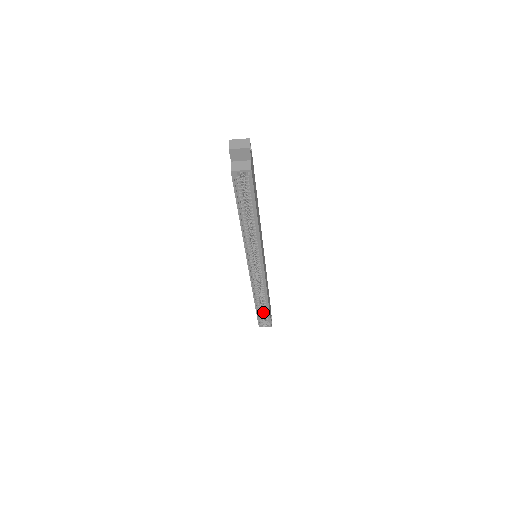
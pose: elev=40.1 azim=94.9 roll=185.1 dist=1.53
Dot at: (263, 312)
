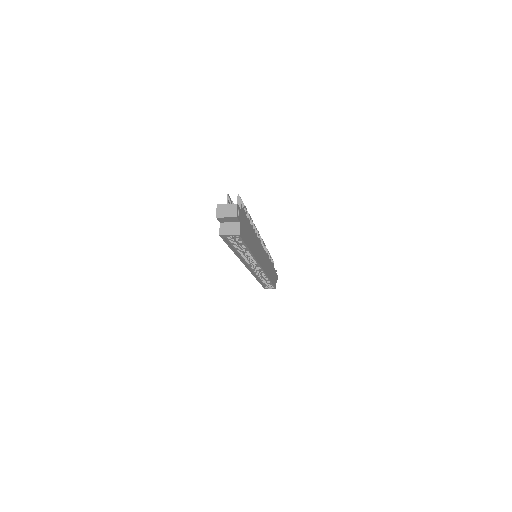
Dot at: occluded
